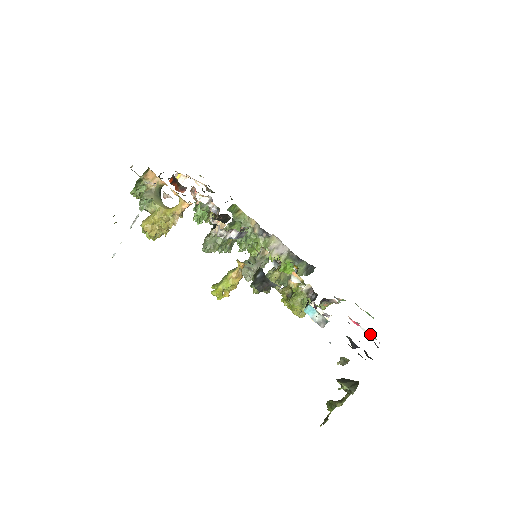
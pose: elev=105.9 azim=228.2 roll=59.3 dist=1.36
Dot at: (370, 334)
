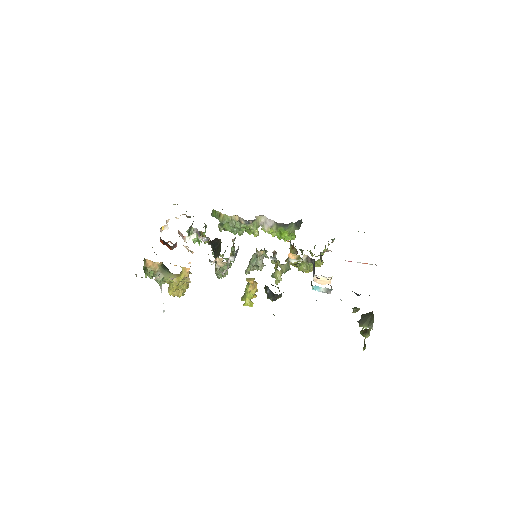
Dot at: (366, 263)
